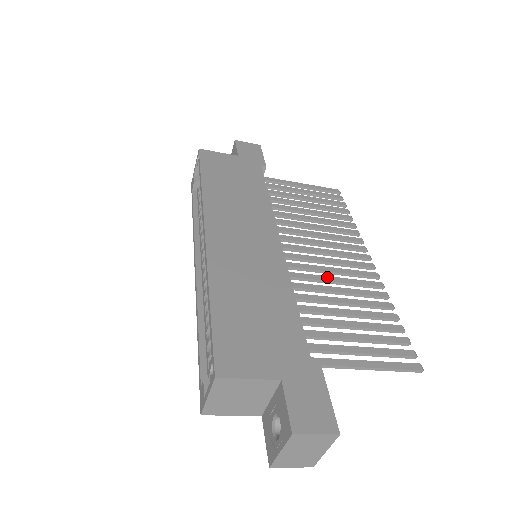
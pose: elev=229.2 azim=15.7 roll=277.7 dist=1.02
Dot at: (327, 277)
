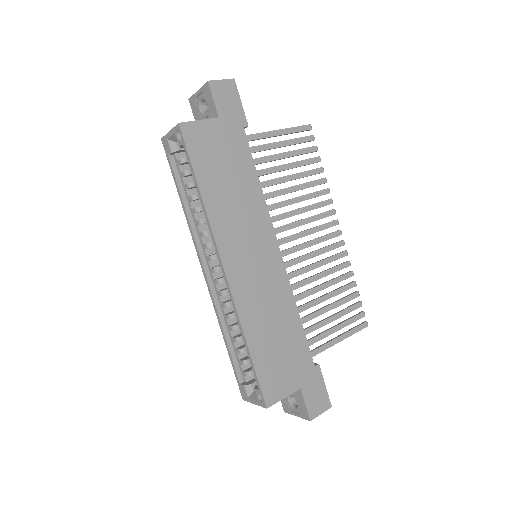
Dot at: (312, 266)
